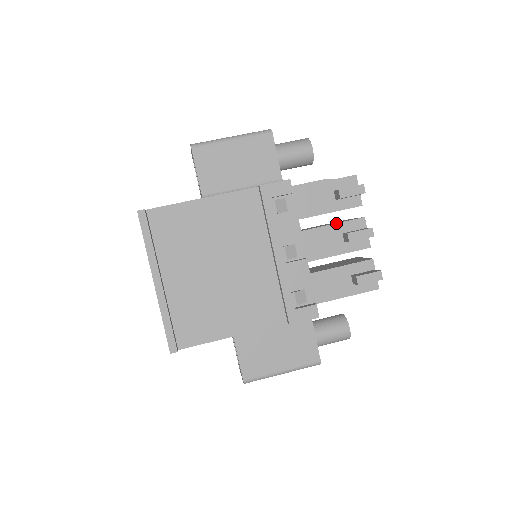
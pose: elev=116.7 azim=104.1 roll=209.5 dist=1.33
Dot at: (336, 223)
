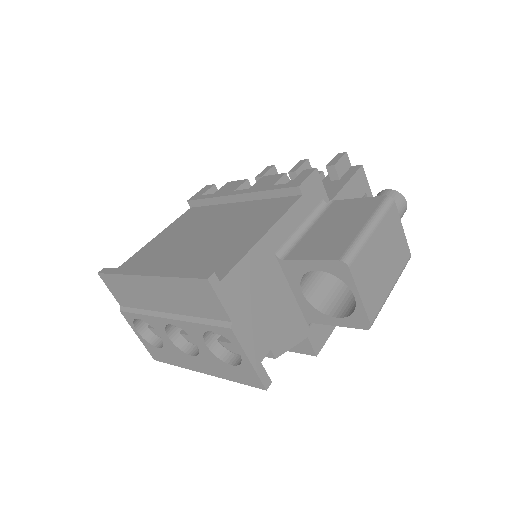
Dot at: occluded
